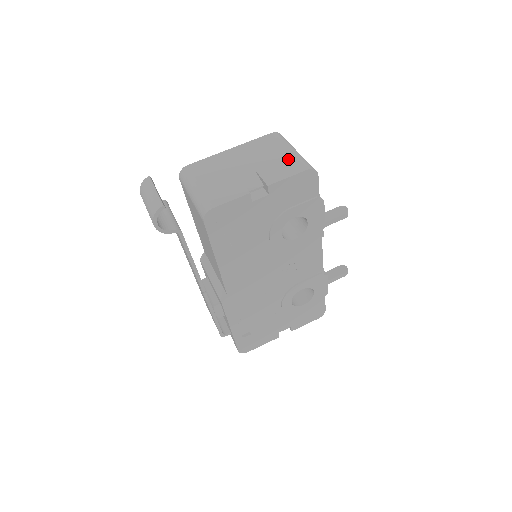
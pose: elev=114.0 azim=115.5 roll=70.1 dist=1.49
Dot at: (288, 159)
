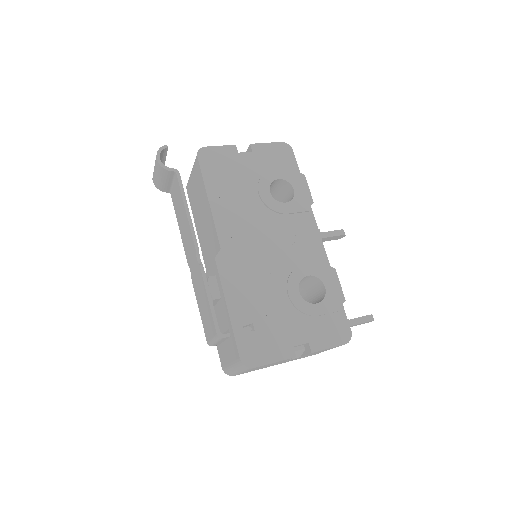
Dot at: occluded
